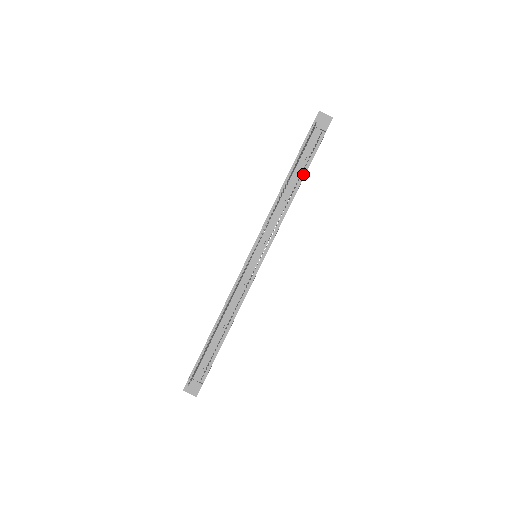
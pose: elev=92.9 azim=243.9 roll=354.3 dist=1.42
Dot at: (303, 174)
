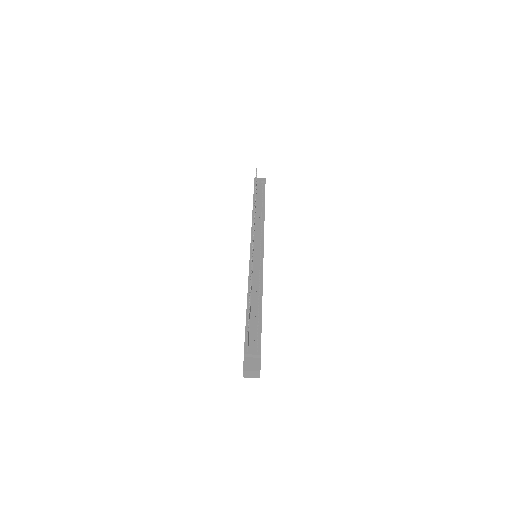
Dot at: (263, 203)
